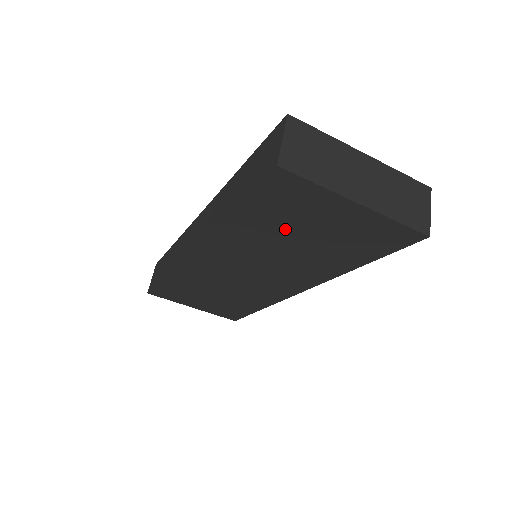
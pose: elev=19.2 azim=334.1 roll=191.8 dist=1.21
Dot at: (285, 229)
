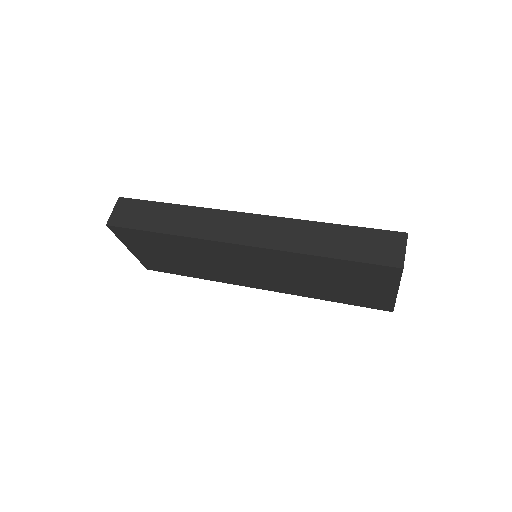
Dot at: (337, 276)
